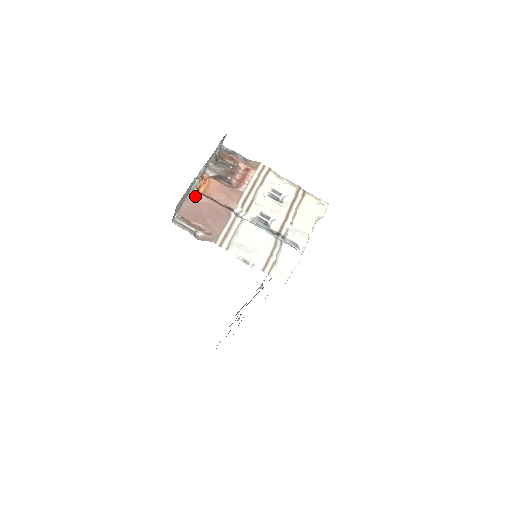
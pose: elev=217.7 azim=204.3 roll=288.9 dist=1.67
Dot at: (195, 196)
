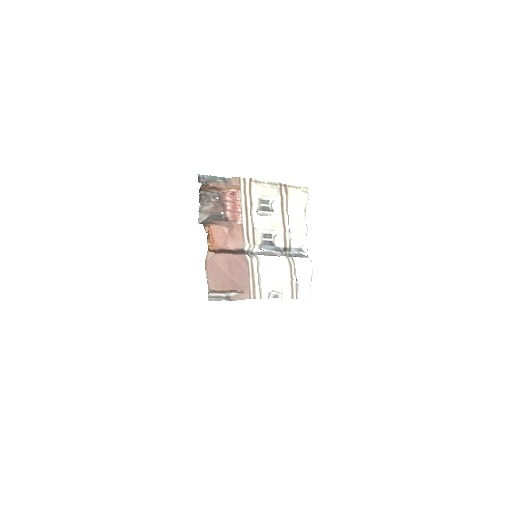
Dot at: (211, 259)
